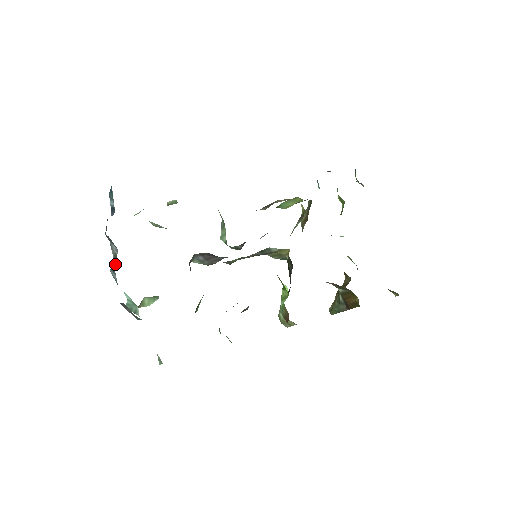
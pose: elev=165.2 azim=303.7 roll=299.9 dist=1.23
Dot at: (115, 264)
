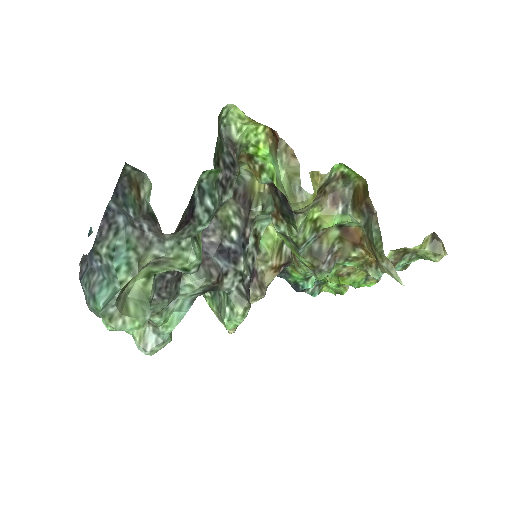
Dot at: occluded
